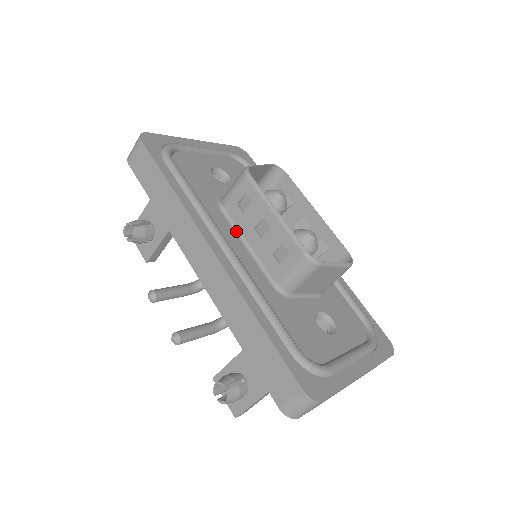
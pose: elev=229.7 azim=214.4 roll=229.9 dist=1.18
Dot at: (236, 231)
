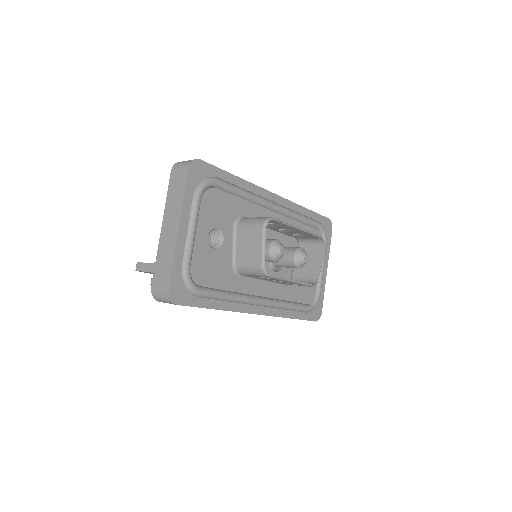
Dot at: (255, 279)
